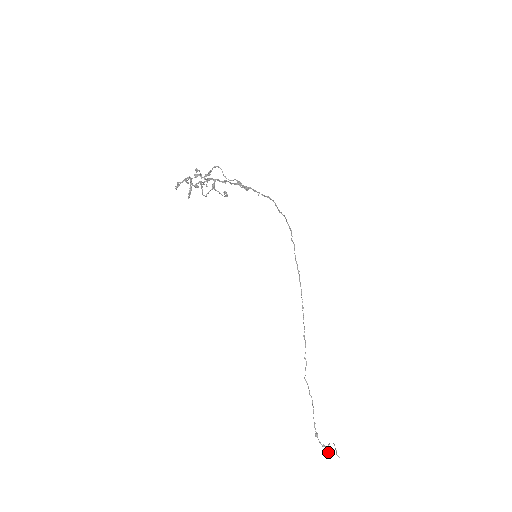
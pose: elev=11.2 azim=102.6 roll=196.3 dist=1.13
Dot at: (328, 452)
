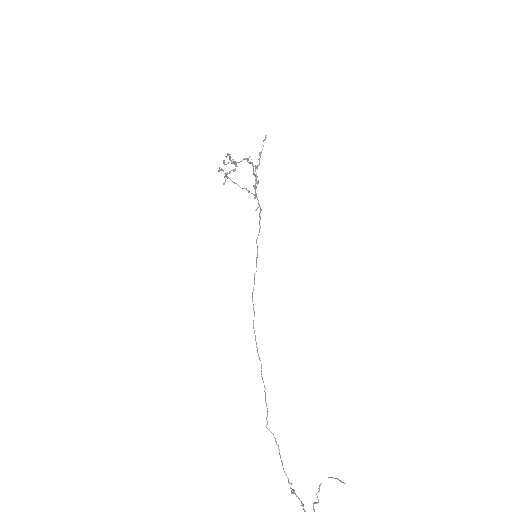
Dot at: (317, 502)
